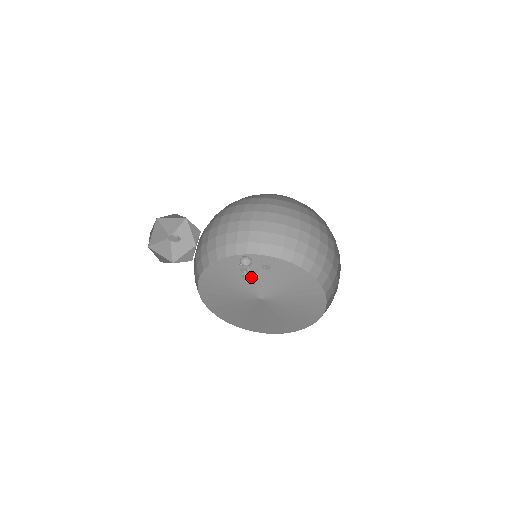
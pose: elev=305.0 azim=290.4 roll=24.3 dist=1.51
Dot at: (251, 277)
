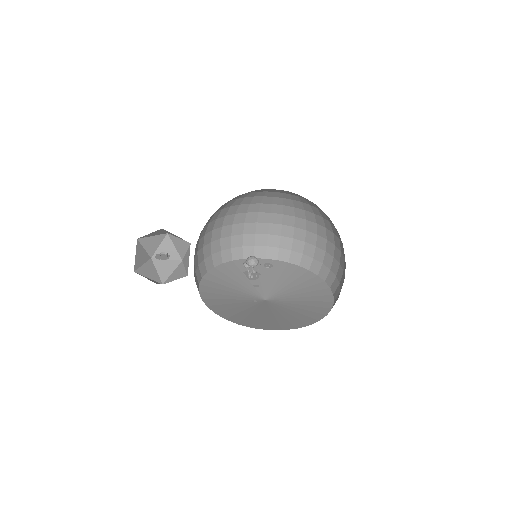
Dot at: (246, 282)
